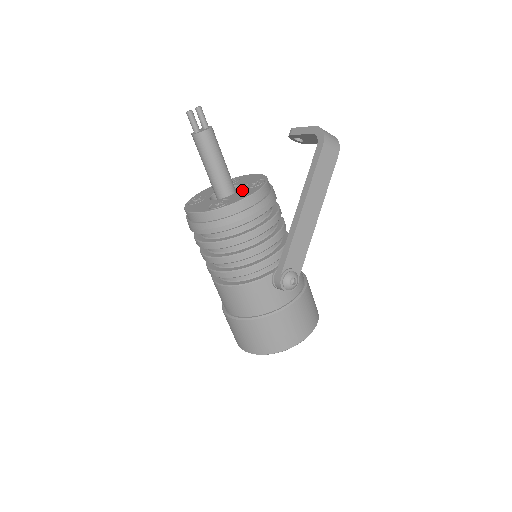
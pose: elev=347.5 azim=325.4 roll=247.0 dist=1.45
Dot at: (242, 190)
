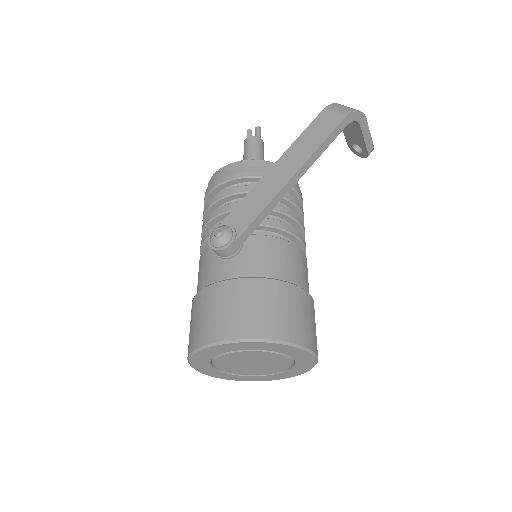
Dot at: occluded
